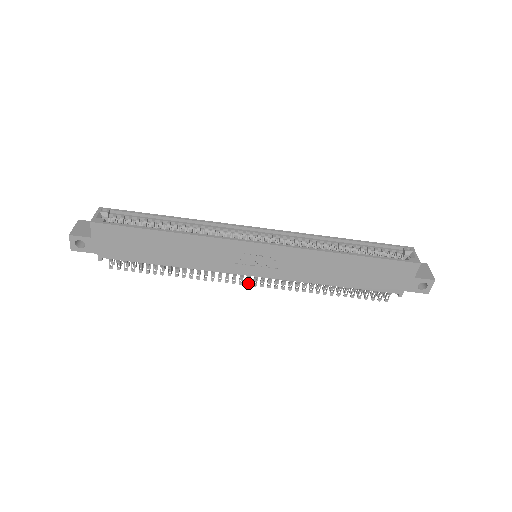
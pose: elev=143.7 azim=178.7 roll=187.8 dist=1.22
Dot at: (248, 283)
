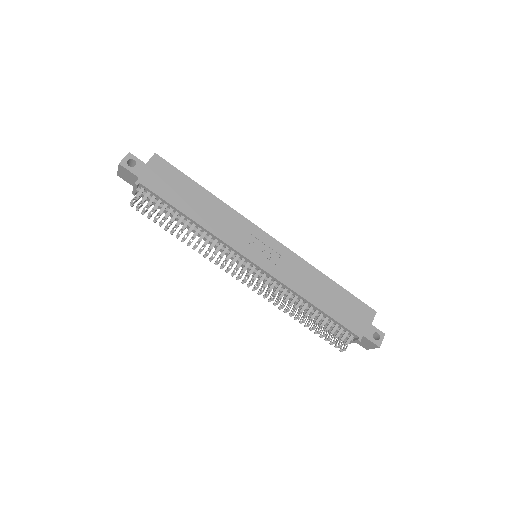
Dot at: (241, 276)
